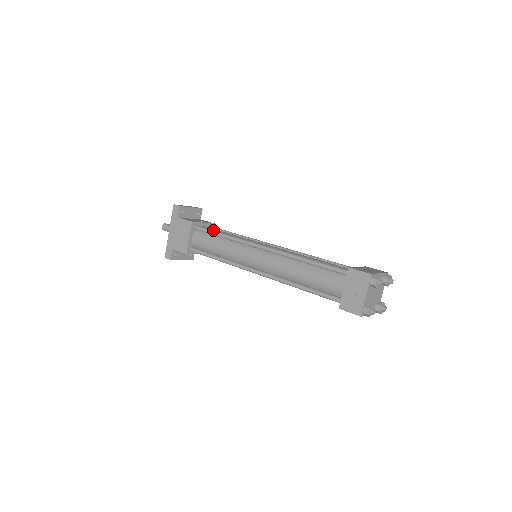
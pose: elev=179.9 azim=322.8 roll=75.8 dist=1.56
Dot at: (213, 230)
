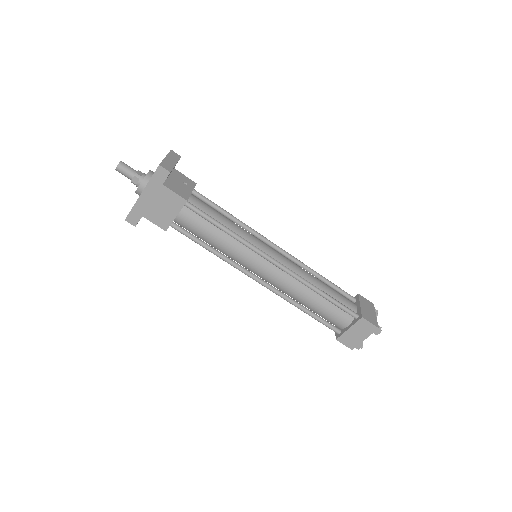
Dot at: (214, 219)
